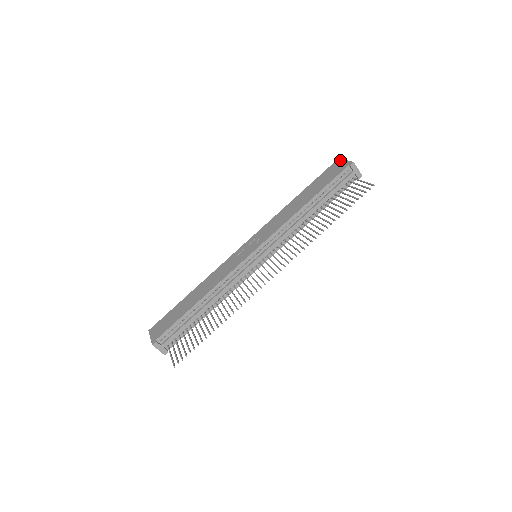
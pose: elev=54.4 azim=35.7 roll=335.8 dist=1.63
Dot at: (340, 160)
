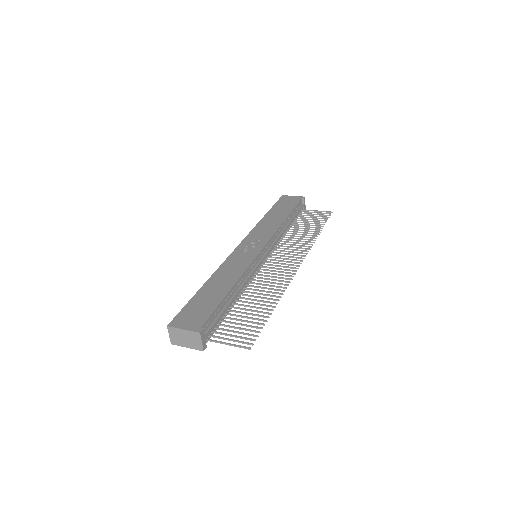
Dot at: (287, 196)
